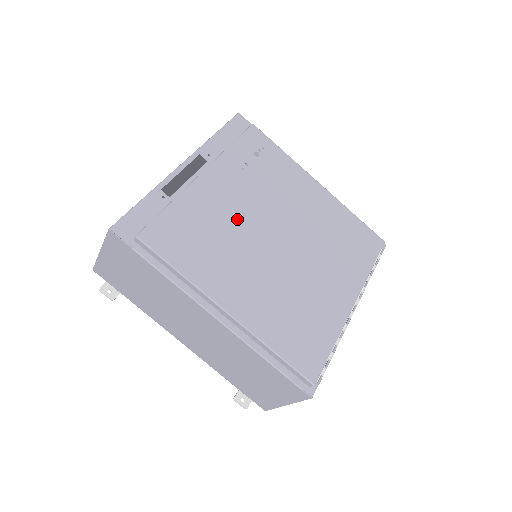
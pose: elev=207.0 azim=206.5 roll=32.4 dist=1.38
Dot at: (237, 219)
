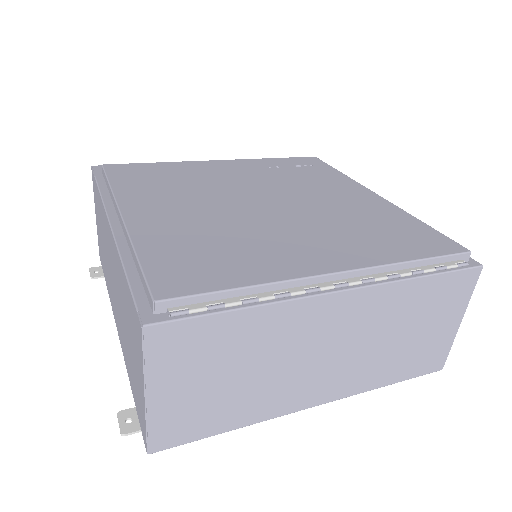
Dot at: (222, 182)
